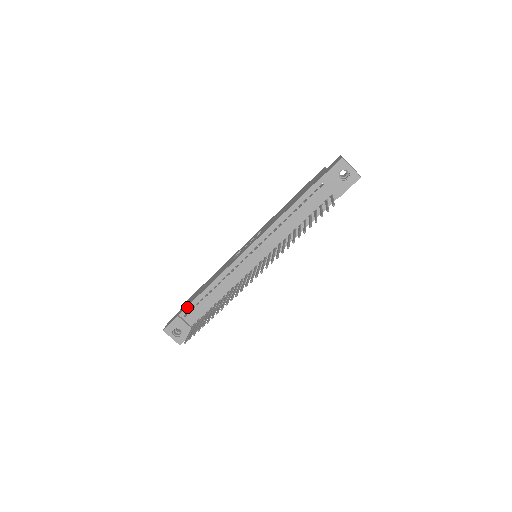
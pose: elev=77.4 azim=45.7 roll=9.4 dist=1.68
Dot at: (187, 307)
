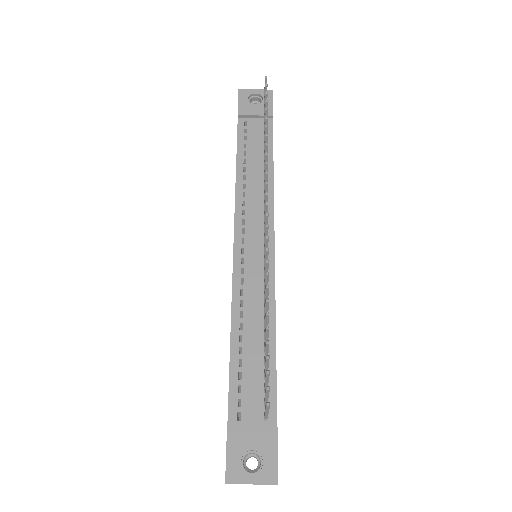
Dot at: (229, 399)
